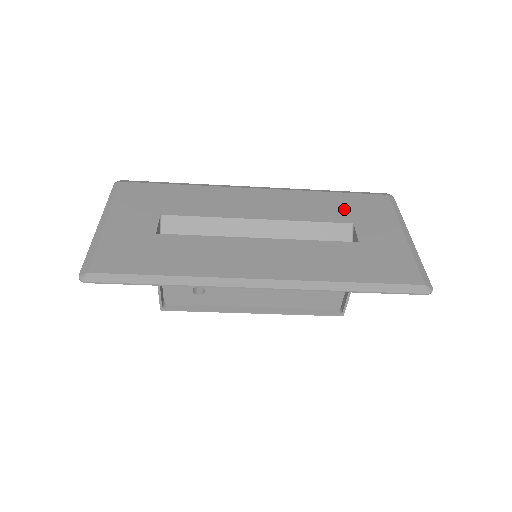
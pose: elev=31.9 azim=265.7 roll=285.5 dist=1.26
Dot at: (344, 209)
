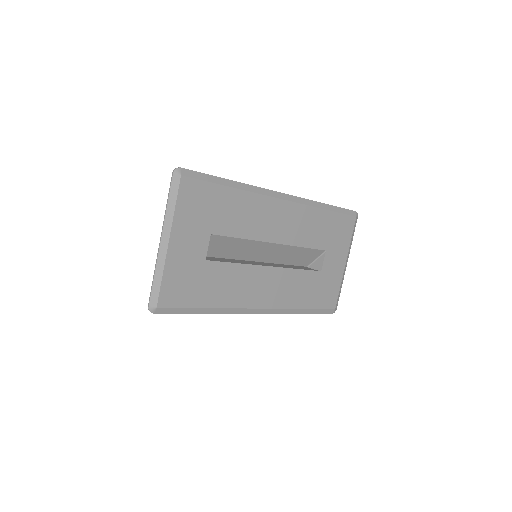
Dot at: (327, 234)
